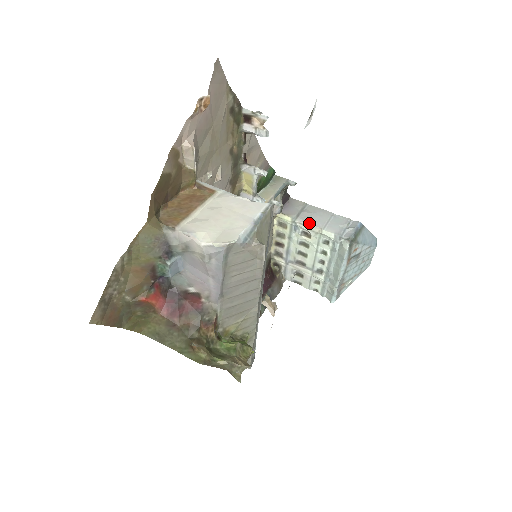
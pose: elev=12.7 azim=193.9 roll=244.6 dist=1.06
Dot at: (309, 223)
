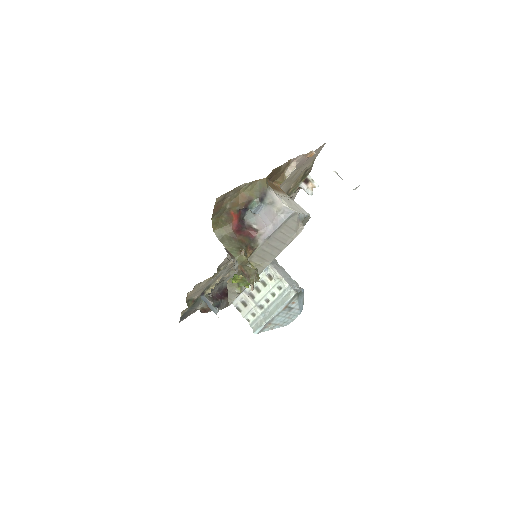
Dot at: (277, 270)
